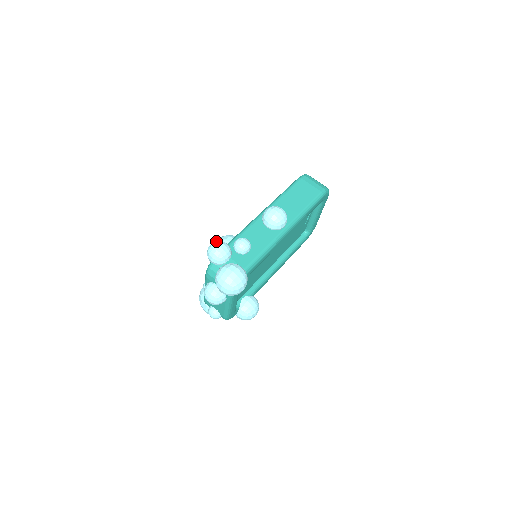
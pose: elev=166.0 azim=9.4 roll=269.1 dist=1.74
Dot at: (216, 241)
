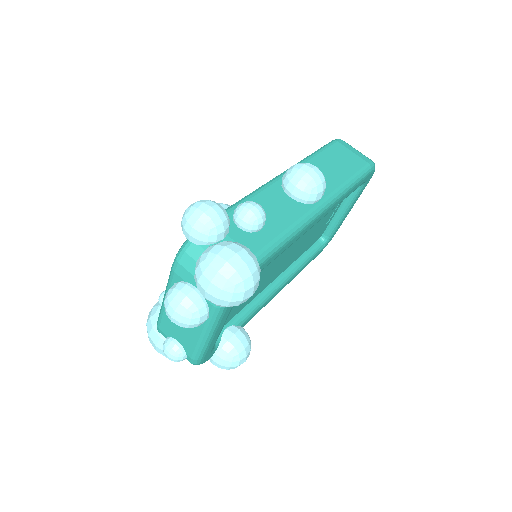
Dot at: occluded
